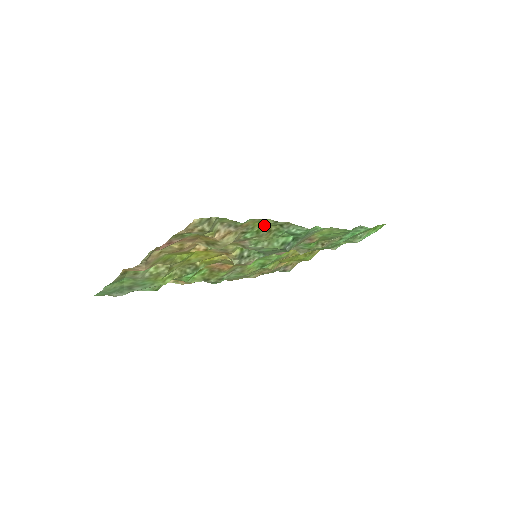
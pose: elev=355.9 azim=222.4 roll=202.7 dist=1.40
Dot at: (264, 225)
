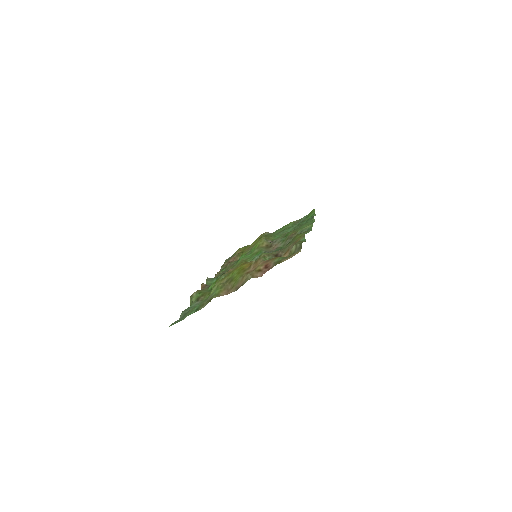
Dot at: (298, 236)
